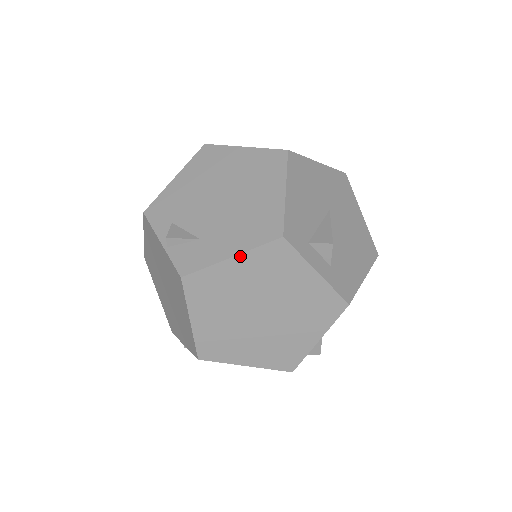
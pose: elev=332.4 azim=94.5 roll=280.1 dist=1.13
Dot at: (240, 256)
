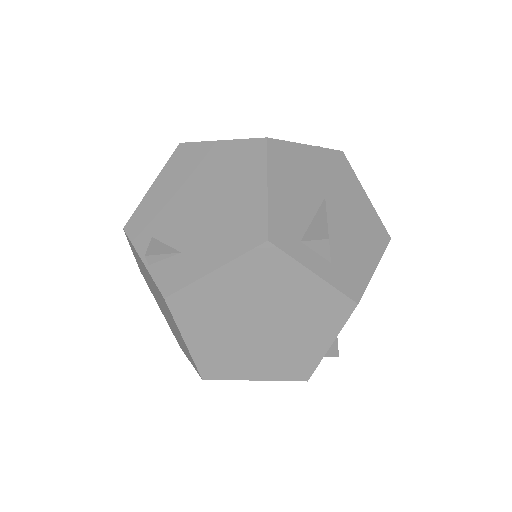
Dot at: (224, 268)
